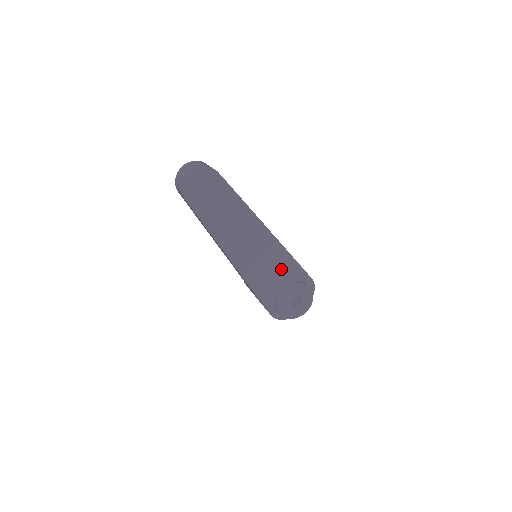
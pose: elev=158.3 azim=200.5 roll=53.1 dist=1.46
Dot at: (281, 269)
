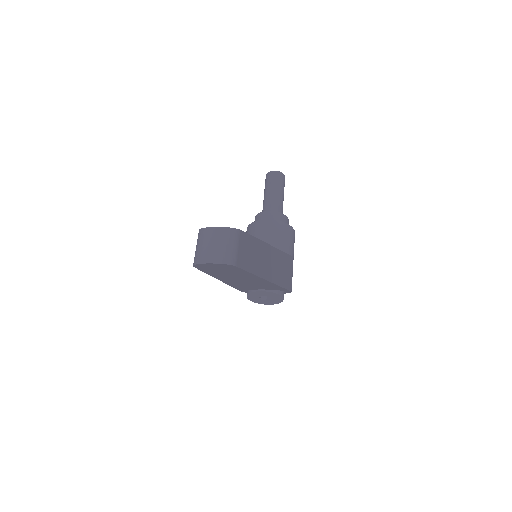
Dot at: (265, 287)
